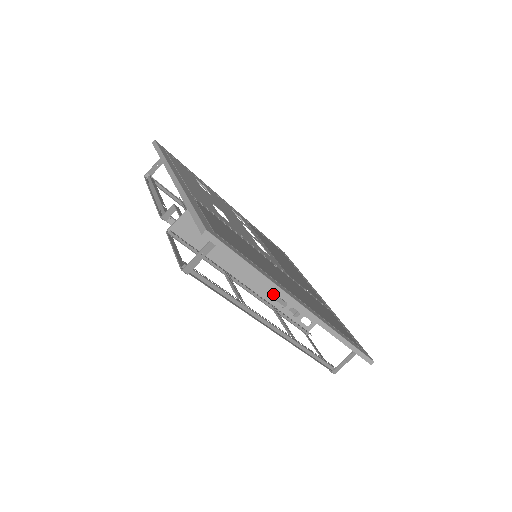
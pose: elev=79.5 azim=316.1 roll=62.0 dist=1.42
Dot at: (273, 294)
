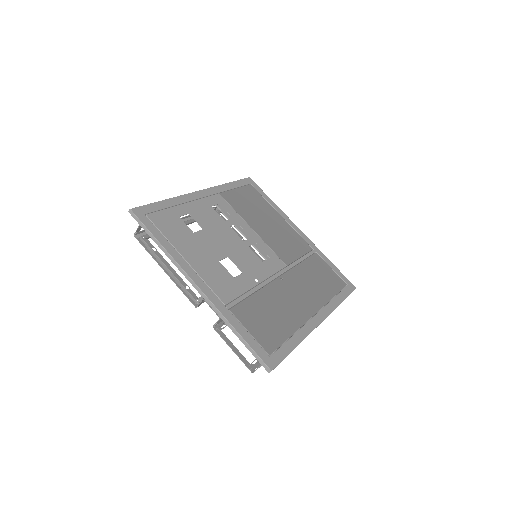
Dot at: occluded
